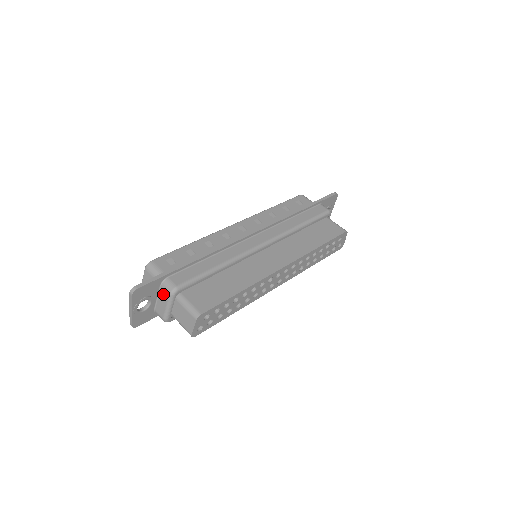
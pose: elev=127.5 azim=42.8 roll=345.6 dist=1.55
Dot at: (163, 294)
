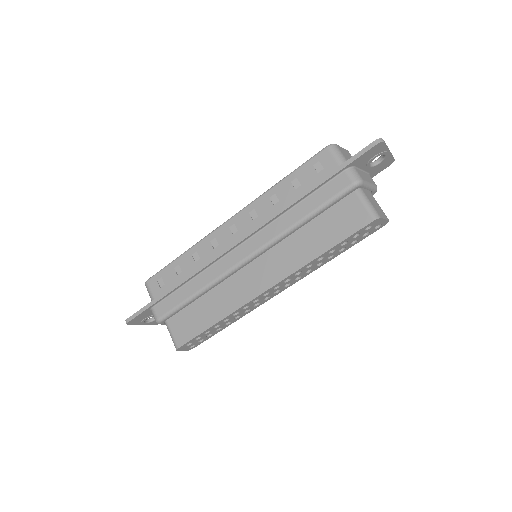
Dot at: occluded
